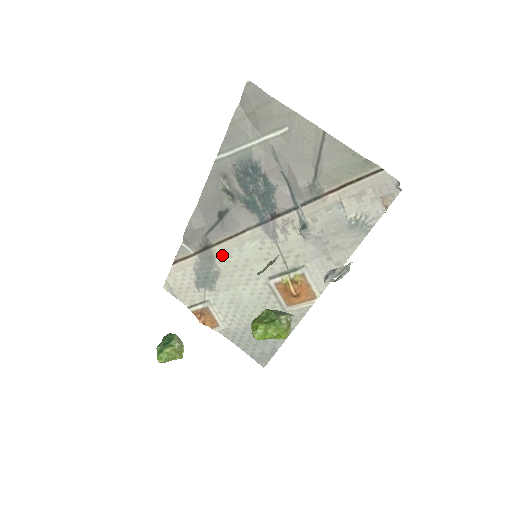
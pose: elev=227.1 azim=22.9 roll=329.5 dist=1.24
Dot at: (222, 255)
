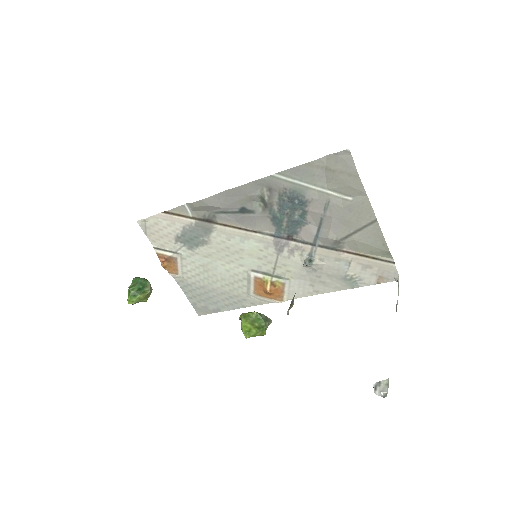
Dot at: (221, 234)
